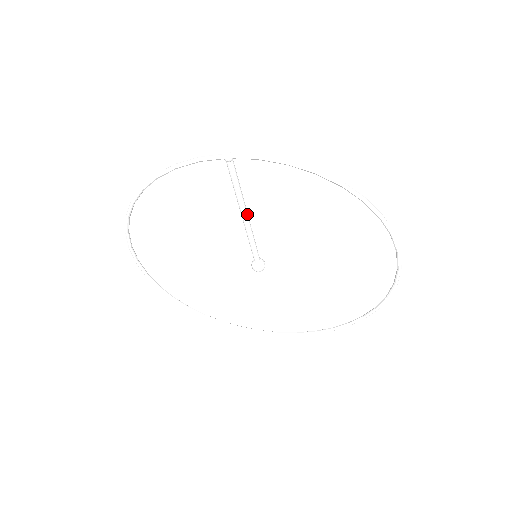
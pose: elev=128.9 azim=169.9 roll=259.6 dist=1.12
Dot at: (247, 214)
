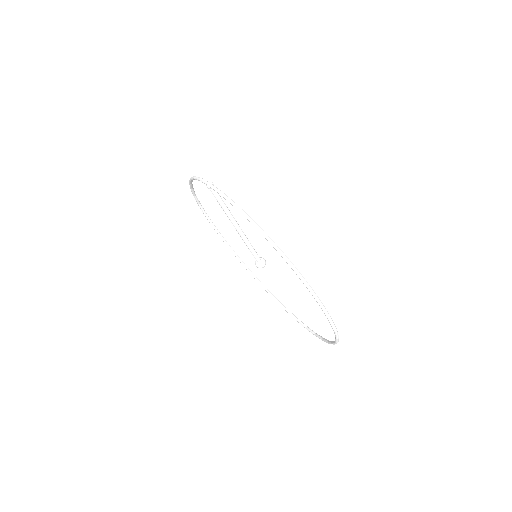
Dot at: (237, 225)
